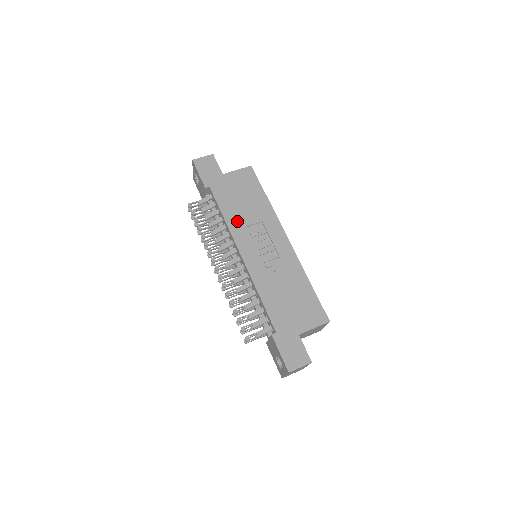
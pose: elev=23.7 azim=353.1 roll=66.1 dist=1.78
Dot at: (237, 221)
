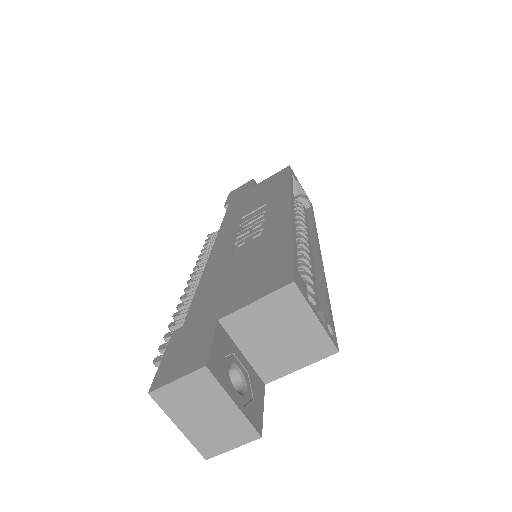
Dot at: (235, 217)
